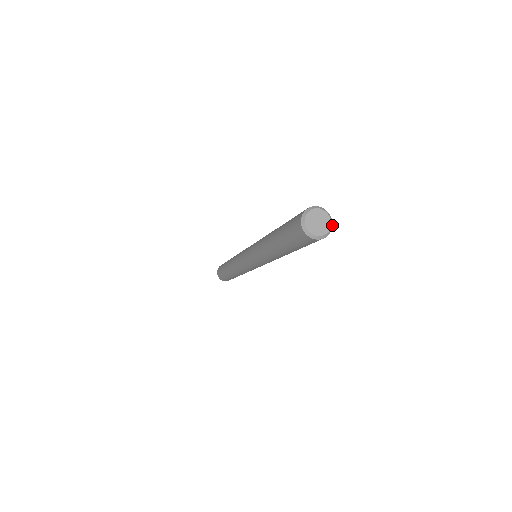
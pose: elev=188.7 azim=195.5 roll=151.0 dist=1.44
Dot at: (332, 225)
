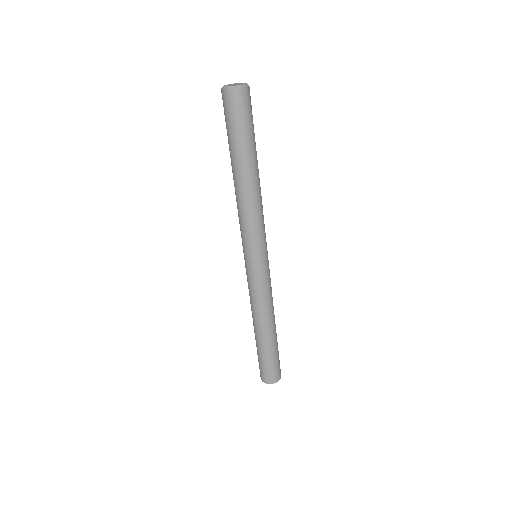
Dot at: (246, 87)
